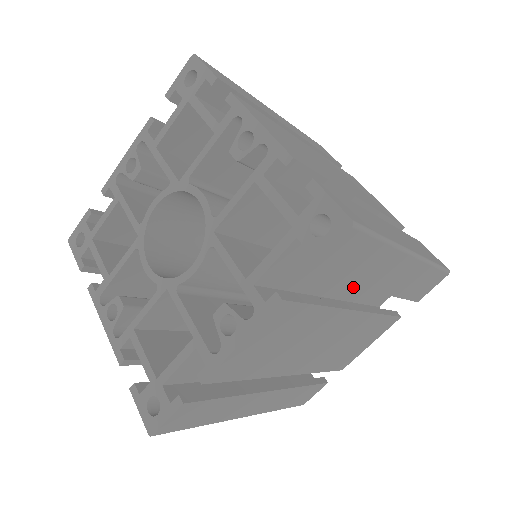
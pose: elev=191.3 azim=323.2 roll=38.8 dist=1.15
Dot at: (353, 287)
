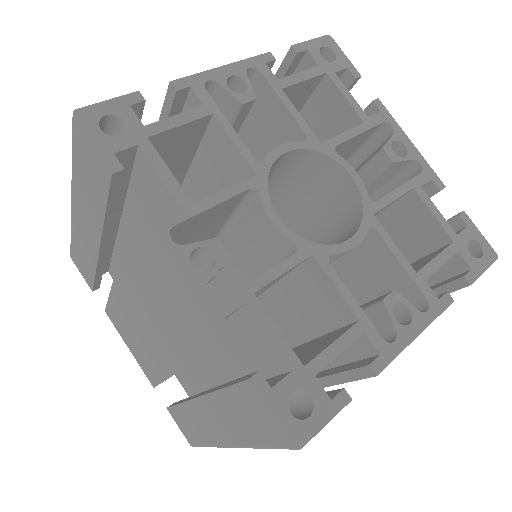
Dot at: occluded
